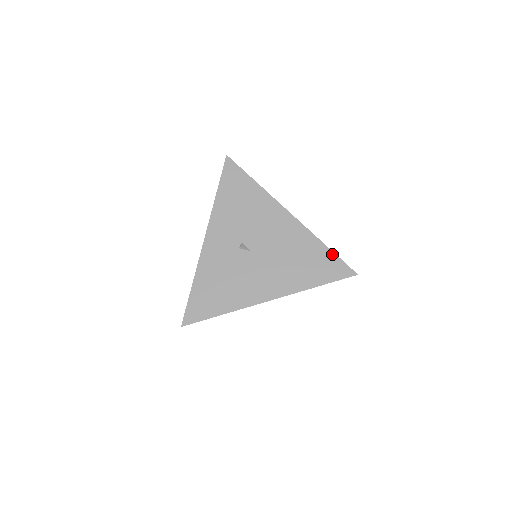
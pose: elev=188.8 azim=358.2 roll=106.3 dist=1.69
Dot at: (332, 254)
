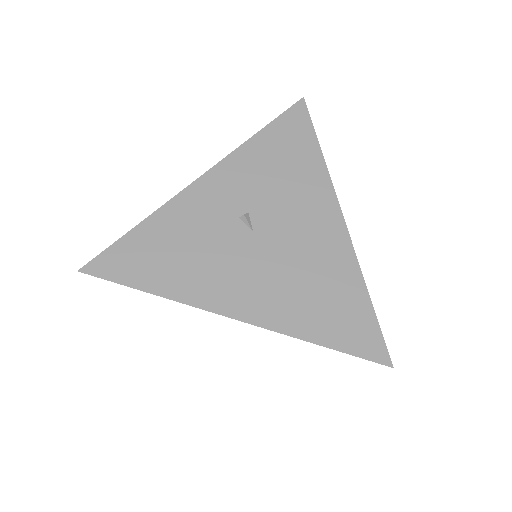
Dot at: (371, 311)
